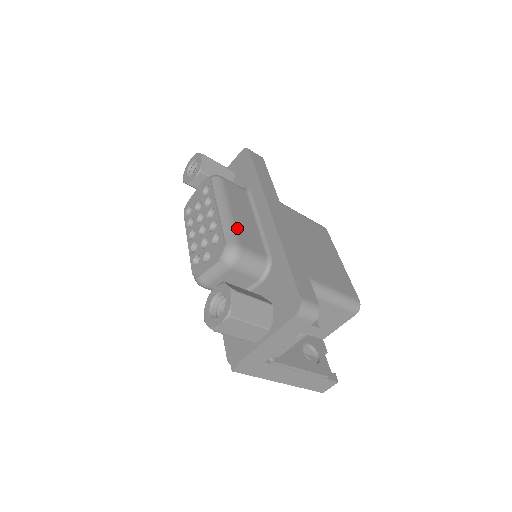
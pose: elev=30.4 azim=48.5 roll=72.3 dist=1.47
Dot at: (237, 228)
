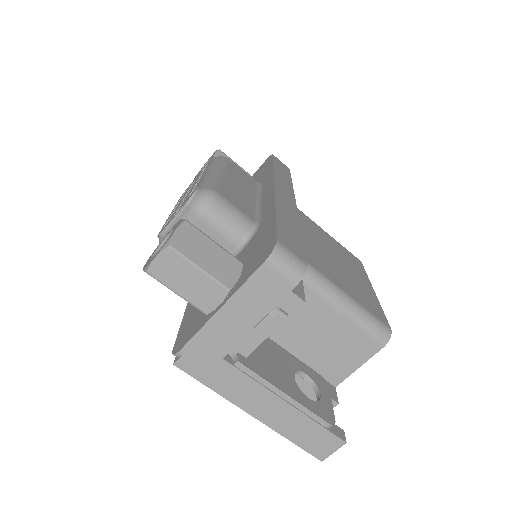
Dot at: (223, 184)
